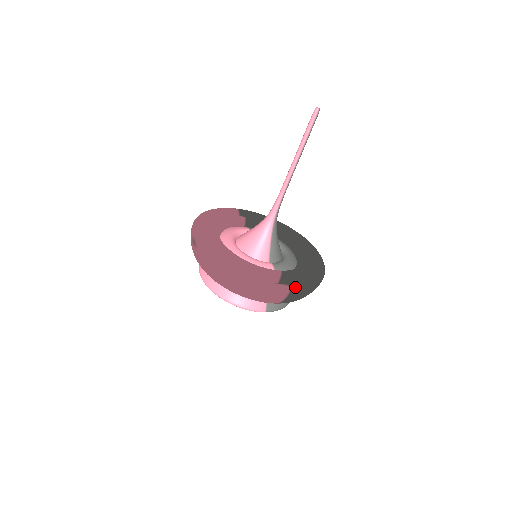
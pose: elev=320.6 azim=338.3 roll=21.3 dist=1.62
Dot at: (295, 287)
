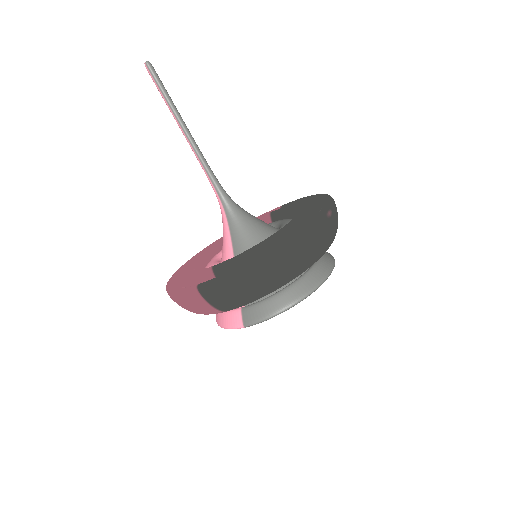
Dot at: (204, 282)
